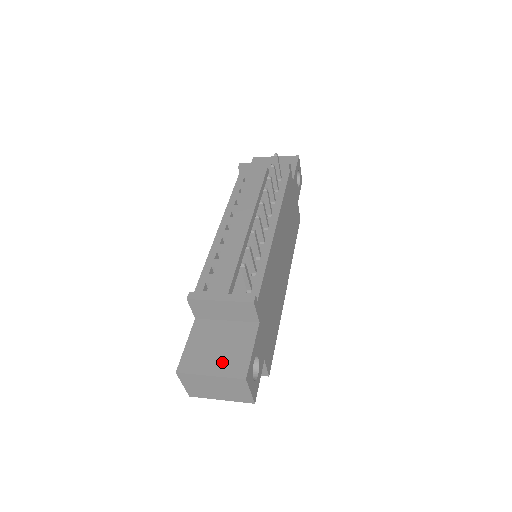
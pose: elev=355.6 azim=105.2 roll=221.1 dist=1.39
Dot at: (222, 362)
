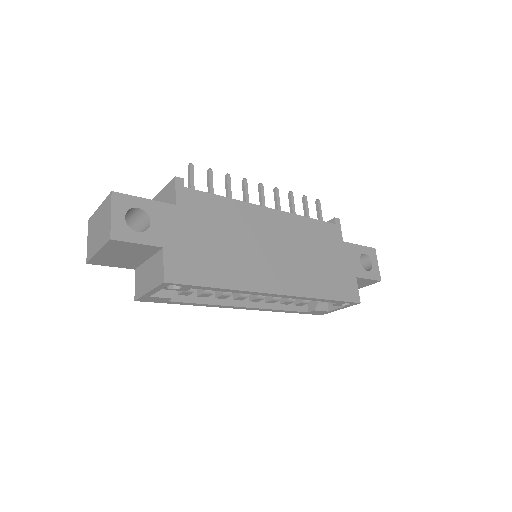
Dot at: occluded
